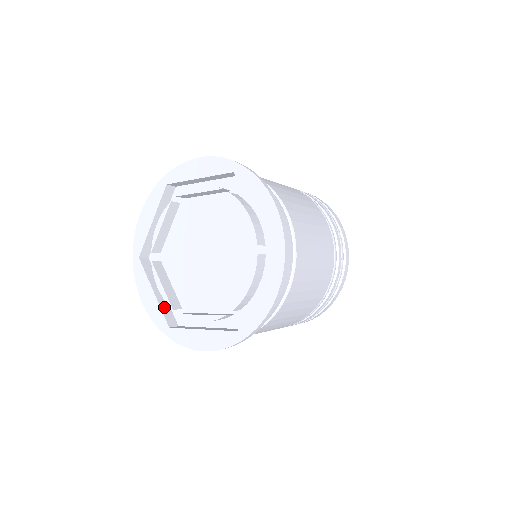
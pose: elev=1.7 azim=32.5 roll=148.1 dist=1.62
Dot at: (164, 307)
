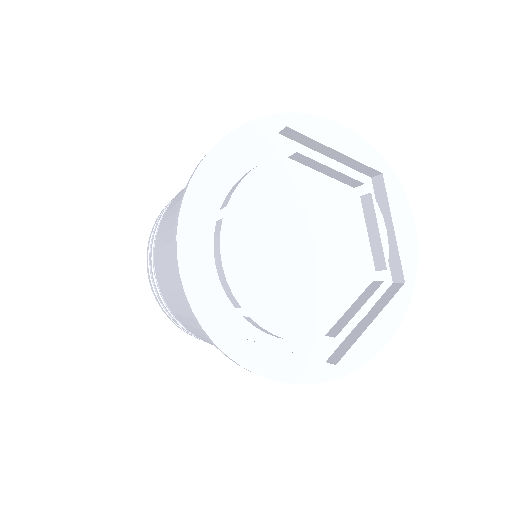
Dot at: (215, 297)
